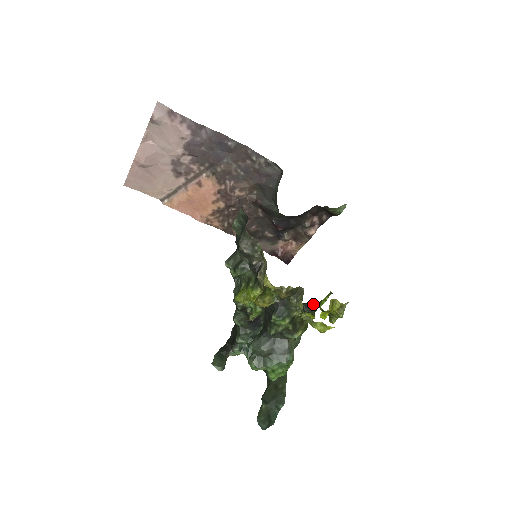
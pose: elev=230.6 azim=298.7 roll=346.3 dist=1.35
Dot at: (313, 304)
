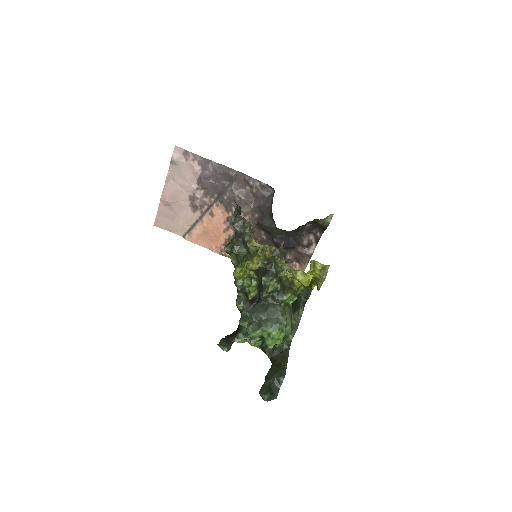
Dot at: (307, 288)
